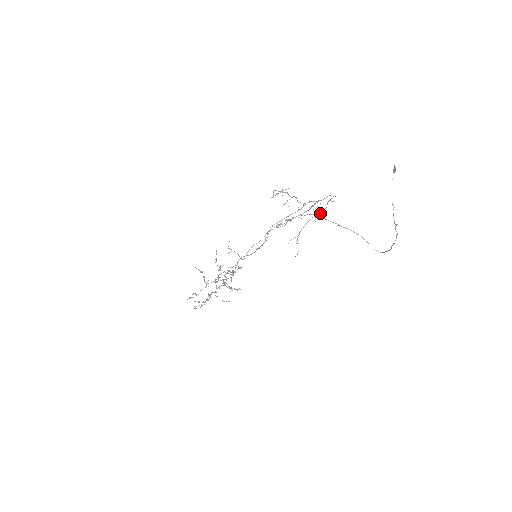
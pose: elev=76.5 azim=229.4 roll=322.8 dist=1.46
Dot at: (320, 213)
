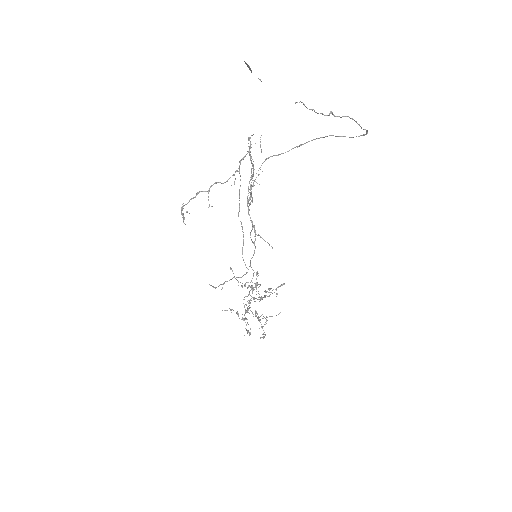
Dot at: (251, 176)
